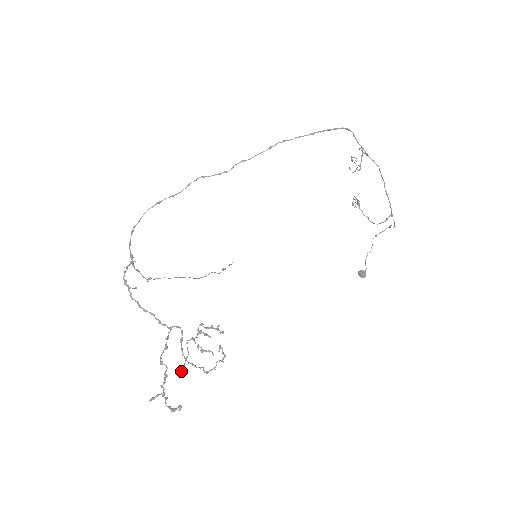
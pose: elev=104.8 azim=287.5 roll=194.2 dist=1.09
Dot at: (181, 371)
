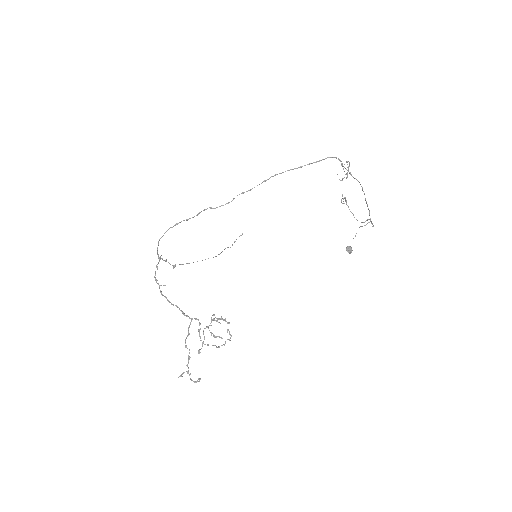
Dot at: (200, 352)
